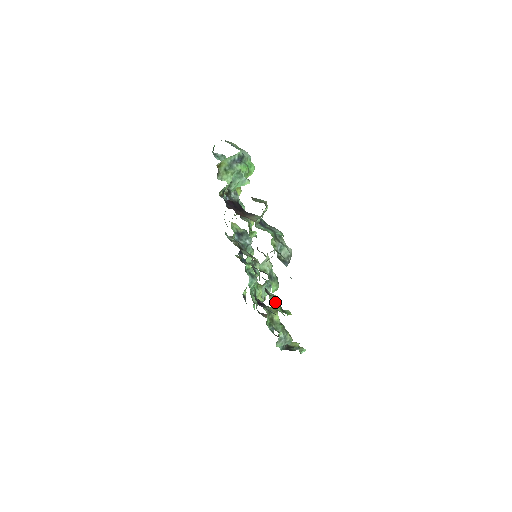
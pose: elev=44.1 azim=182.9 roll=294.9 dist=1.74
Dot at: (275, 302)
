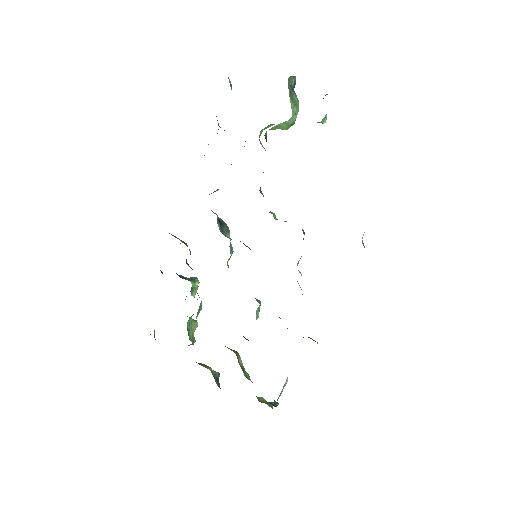
Dot at: occluded
